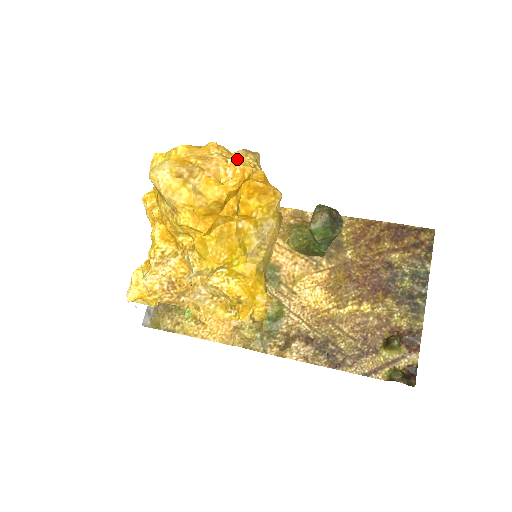
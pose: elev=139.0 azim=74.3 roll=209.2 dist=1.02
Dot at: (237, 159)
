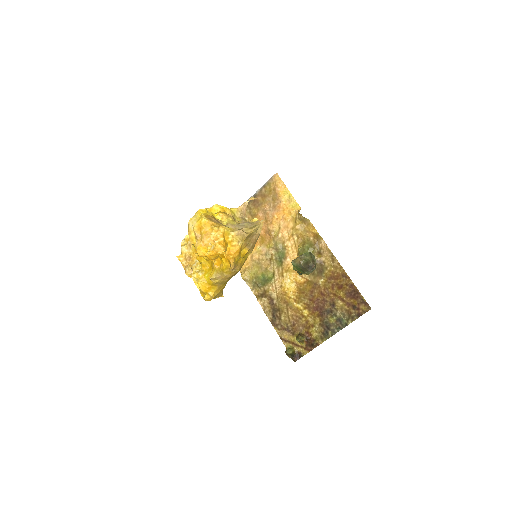
Dot at: (222, 241)
